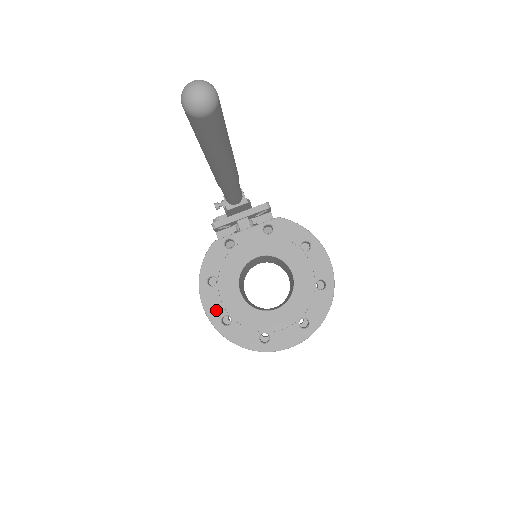
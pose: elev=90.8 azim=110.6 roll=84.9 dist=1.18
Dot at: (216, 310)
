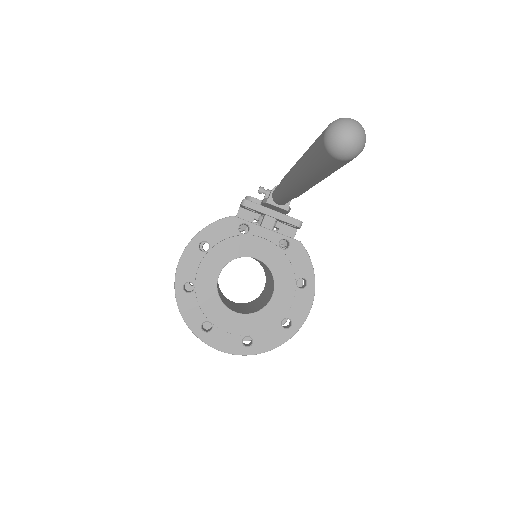
Dot at: (188, 272)
